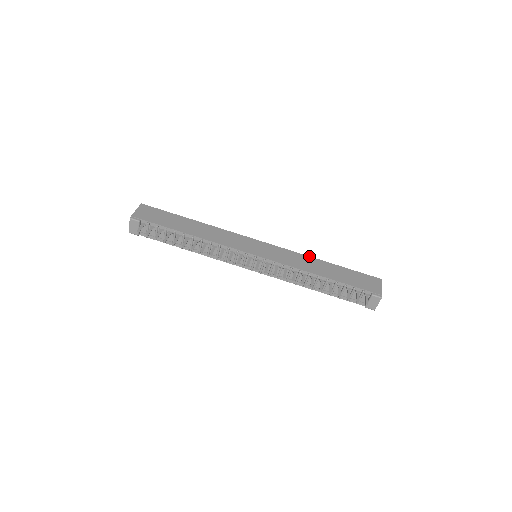
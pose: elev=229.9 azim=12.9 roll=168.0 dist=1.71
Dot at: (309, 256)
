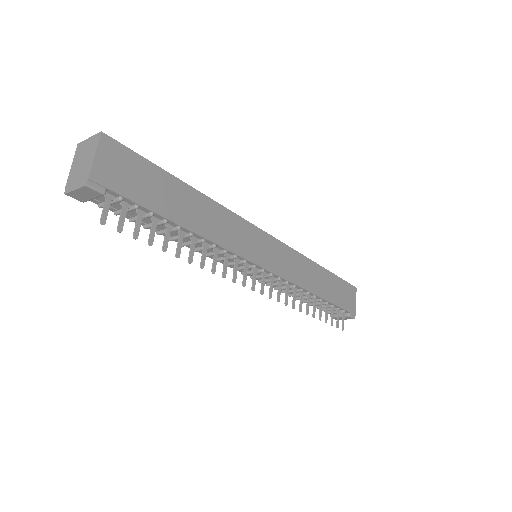
Dot at: (310, 259)
